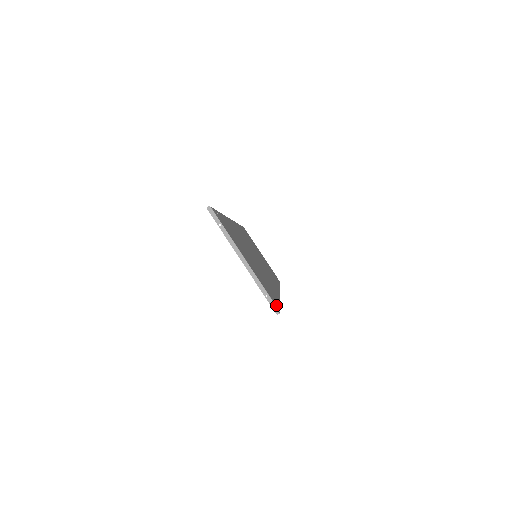
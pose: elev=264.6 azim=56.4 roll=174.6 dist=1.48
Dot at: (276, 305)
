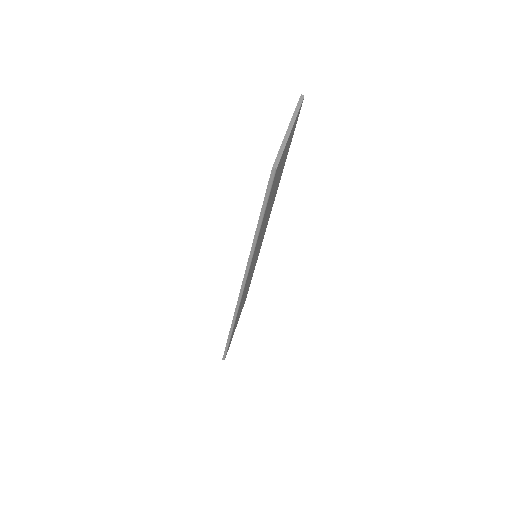
Dot at: (277, 169)
